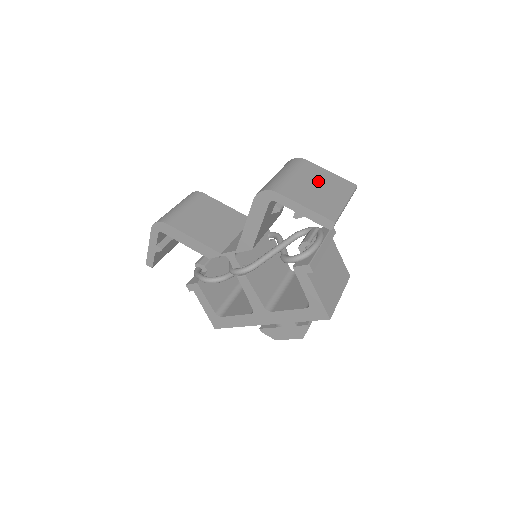
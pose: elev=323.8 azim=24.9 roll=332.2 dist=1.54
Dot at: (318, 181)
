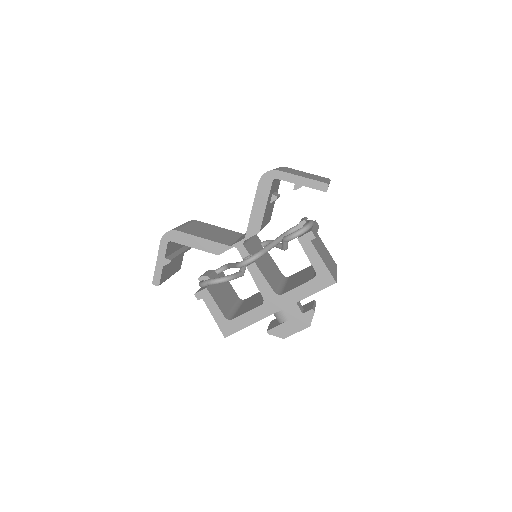
Dot at: (302, 173)
